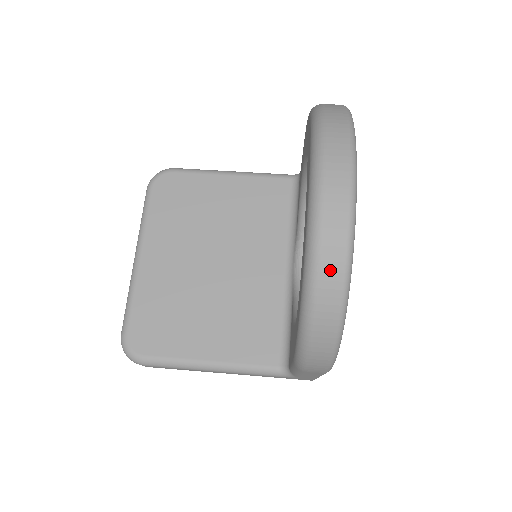
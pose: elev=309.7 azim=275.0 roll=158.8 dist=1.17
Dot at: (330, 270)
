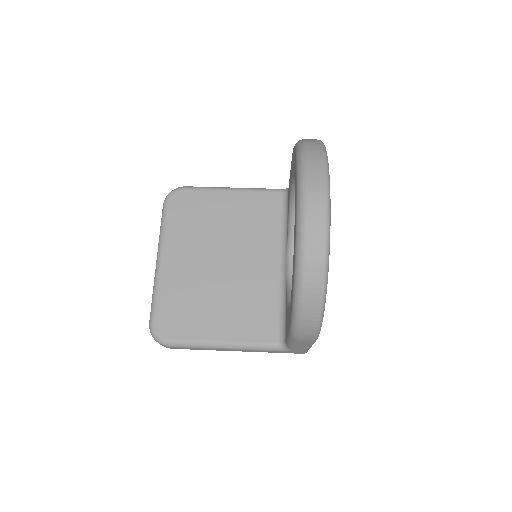
Dot at: (314, 263)
